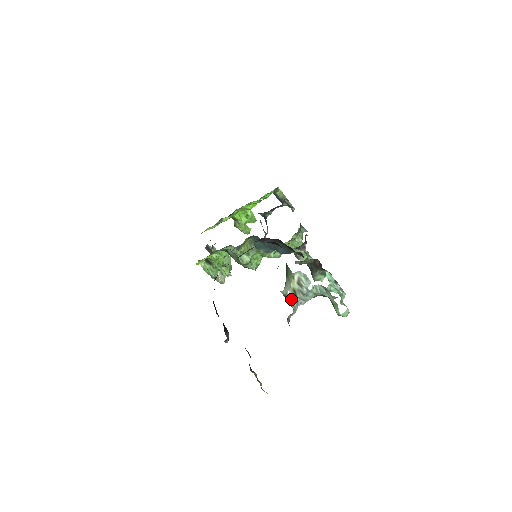
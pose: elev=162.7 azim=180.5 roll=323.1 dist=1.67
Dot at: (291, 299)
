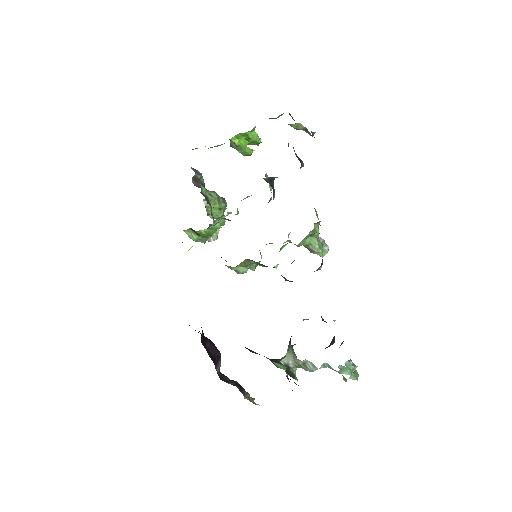
Dot at: (293, 367)
